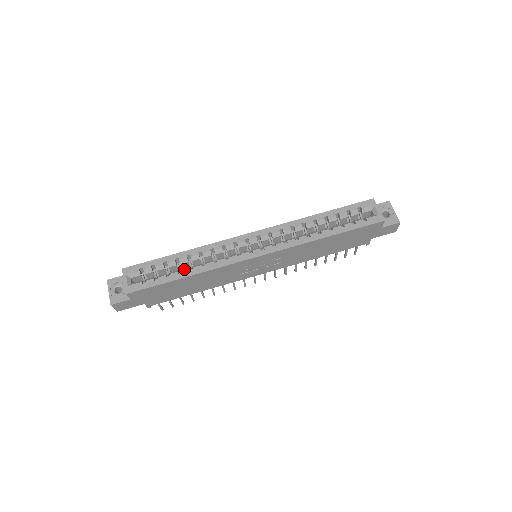
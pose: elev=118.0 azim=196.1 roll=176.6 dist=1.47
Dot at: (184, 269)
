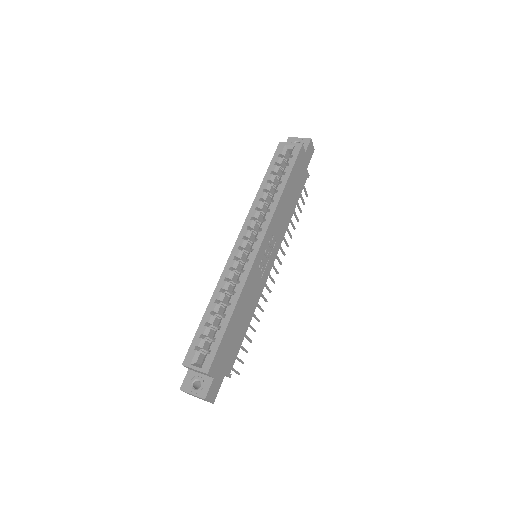
Dot at: (224, 311)
